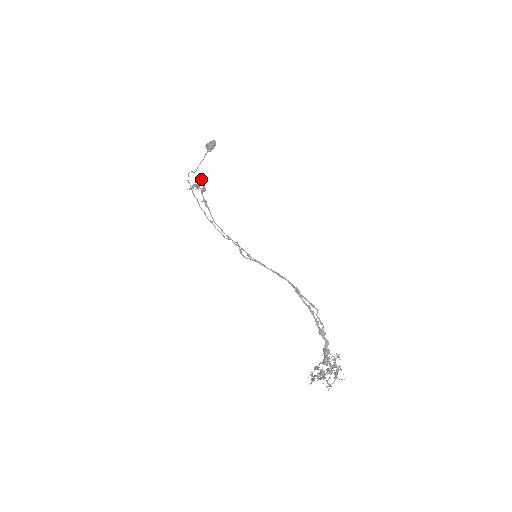
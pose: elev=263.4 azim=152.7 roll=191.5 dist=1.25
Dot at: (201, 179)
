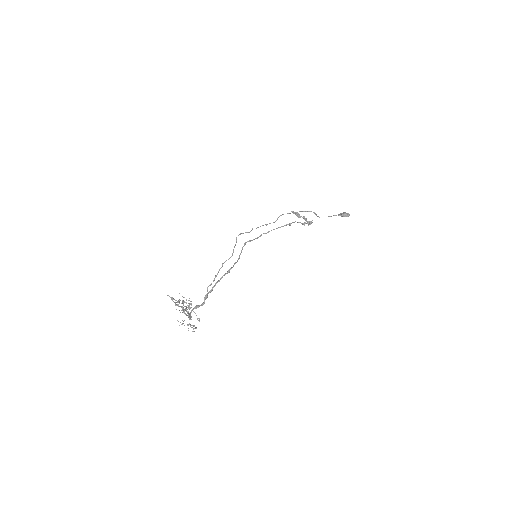
Dot at: (312, 220)
